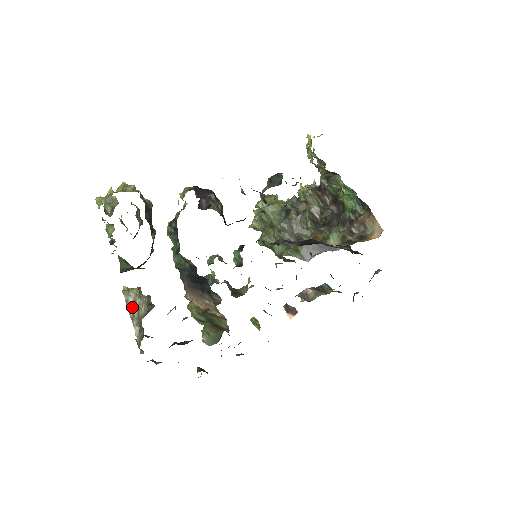
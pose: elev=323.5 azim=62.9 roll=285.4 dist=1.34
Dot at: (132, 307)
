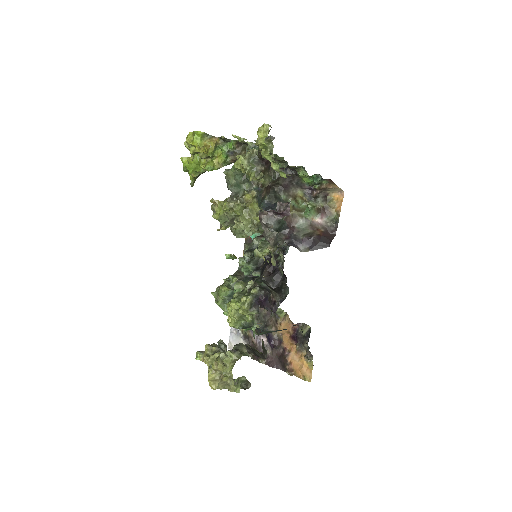
Dot at: occluded
